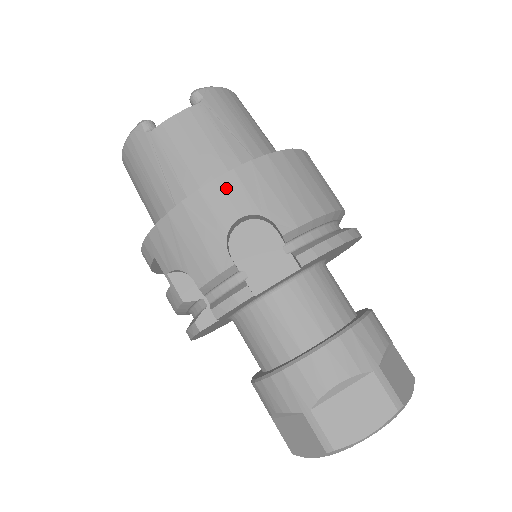
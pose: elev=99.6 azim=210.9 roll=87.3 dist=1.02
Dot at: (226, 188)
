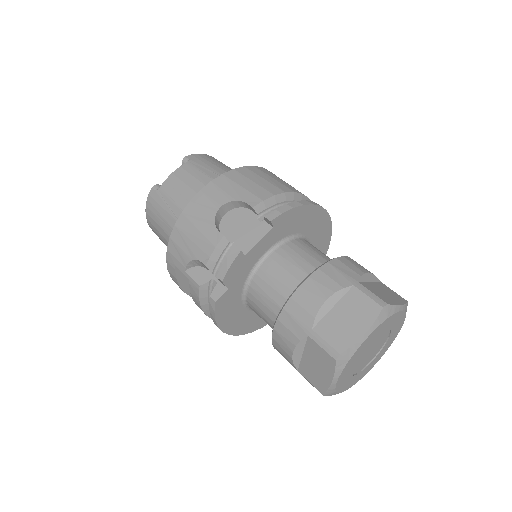
Dot at: (208, 193)
